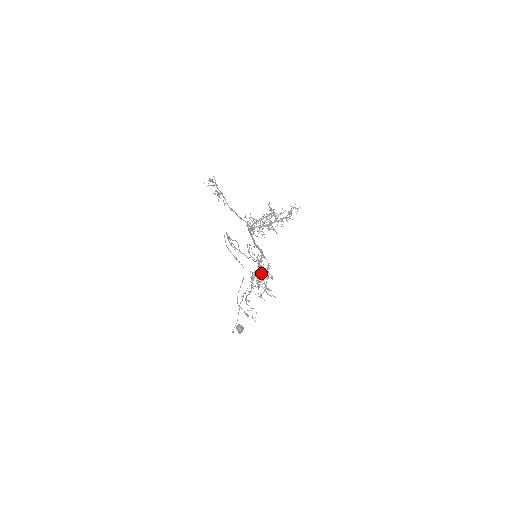
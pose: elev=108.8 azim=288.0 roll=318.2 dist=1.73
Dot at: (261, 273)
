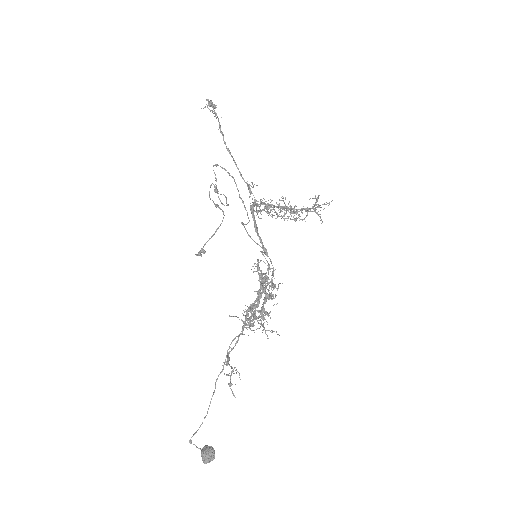
Dot at: occluded
